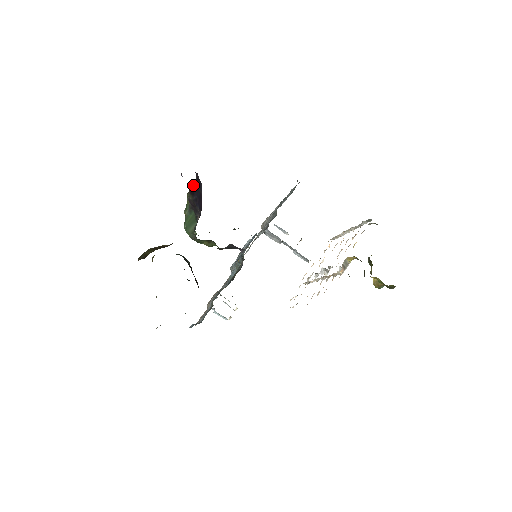
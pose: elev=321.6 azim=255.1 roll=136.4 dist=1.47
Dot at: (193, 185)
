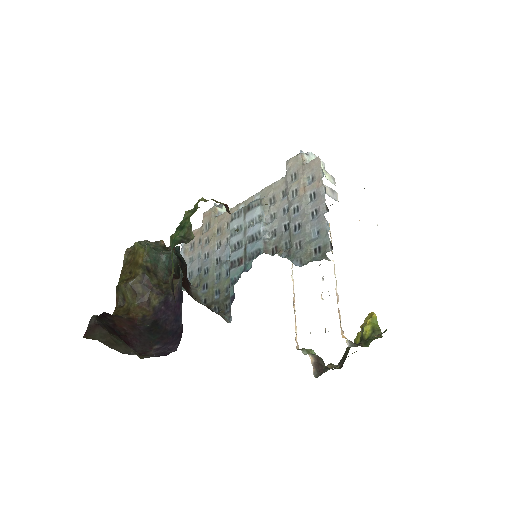
Dot at: occluded
